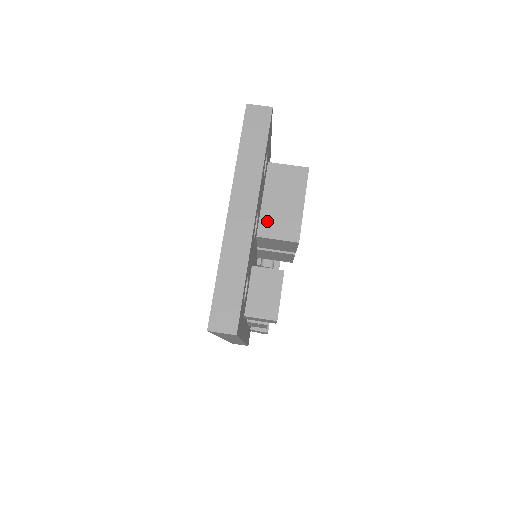
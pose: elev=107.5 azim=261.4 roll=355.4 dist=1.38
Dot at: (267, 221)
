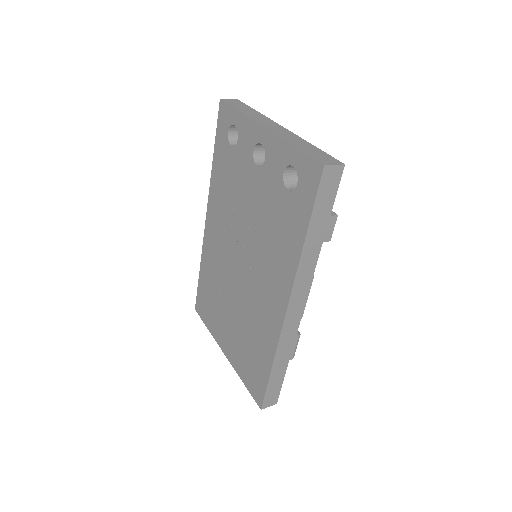
Dot at: occluded
